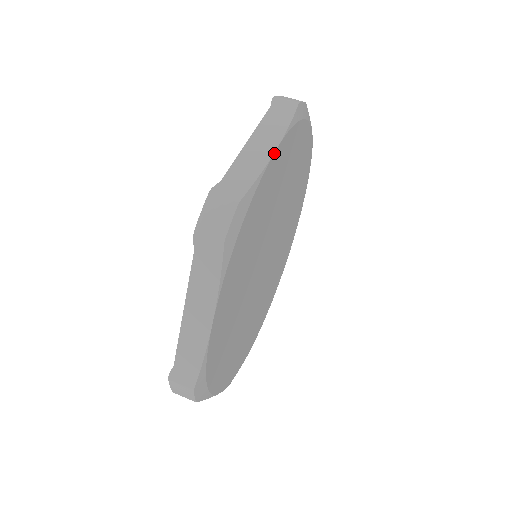
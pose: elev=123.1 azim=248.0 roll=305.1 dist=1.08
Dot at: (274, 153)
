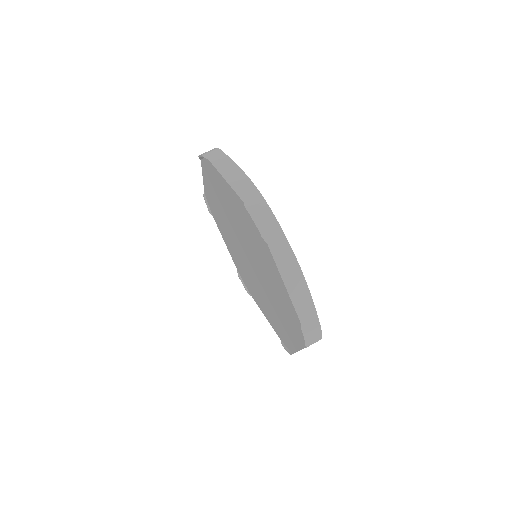
Dot at: occluded
